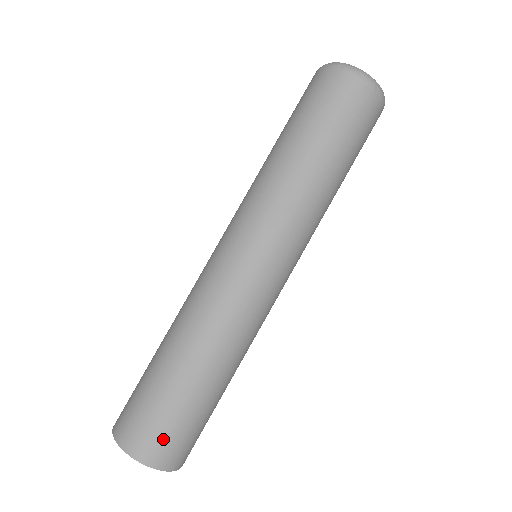
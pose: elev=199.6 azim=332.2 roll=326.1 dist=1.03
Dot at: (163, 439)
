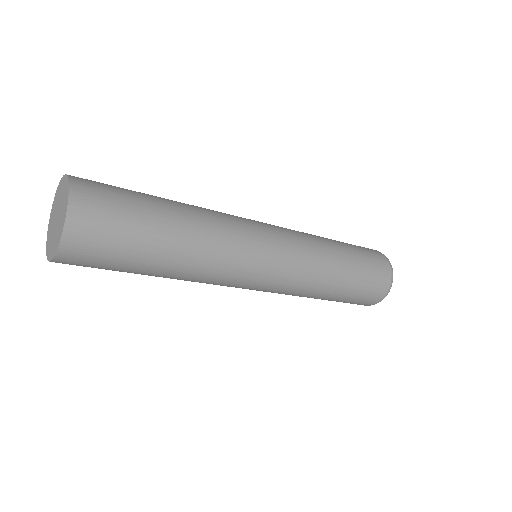
Dot at: (103, 206)
